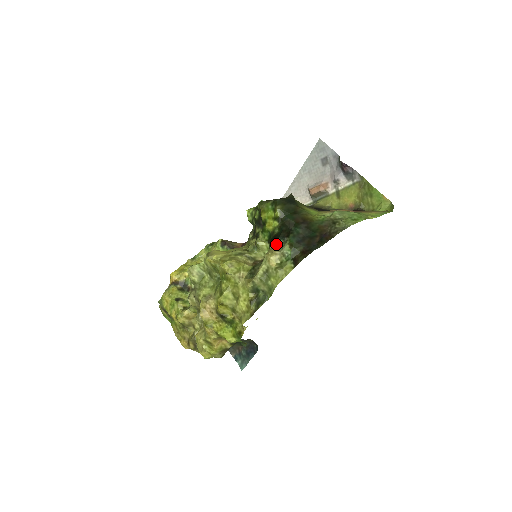
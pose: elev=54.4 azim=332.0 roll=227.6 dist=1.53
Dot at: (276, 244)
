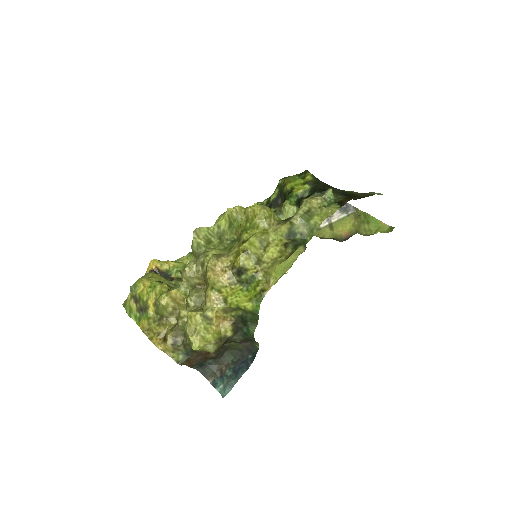
Dot at: (313, 195)
